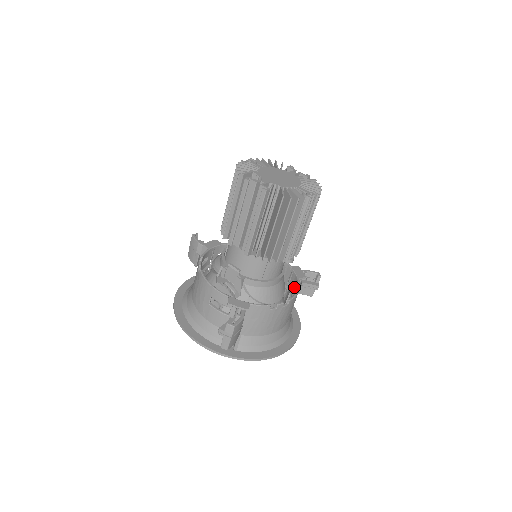
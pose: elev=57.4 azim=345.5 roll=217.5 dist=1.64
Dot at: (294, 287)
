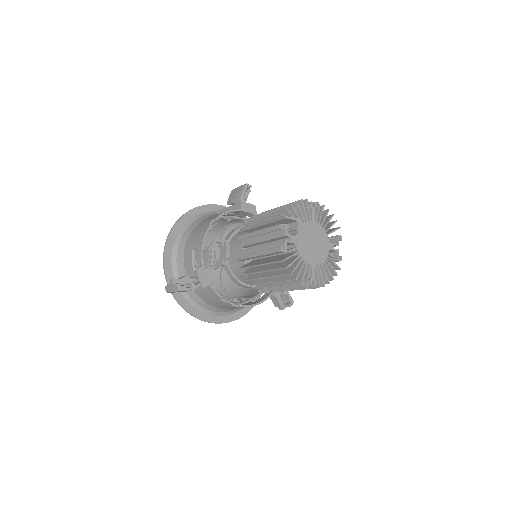
Dot at: (263, 295)
